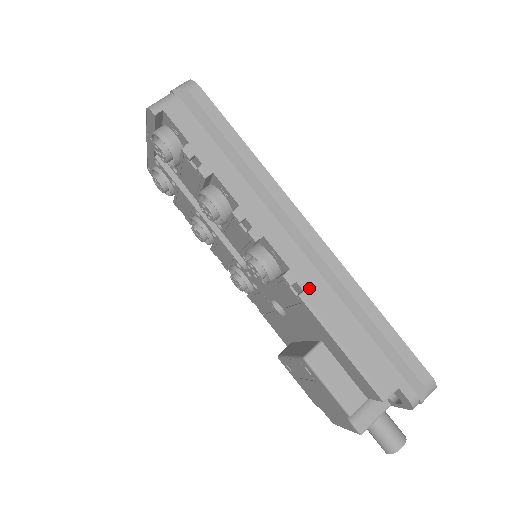
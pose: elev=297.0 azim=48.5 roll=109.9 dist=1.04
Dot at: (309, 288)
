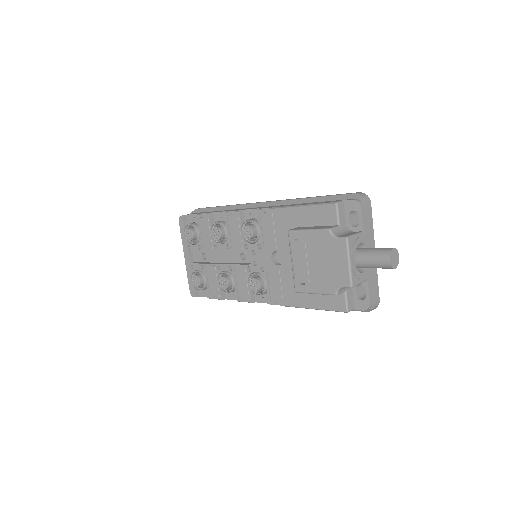
Dot at: occluded
